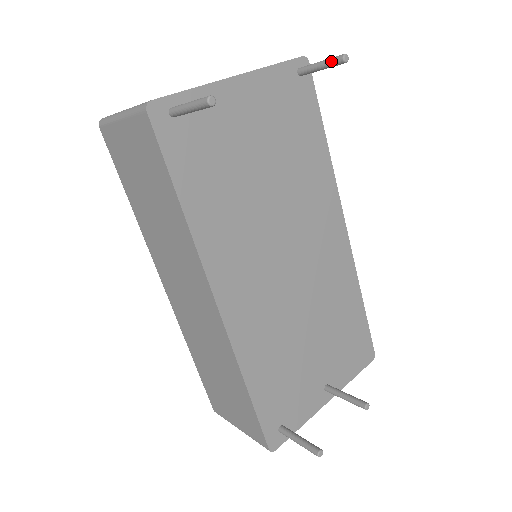
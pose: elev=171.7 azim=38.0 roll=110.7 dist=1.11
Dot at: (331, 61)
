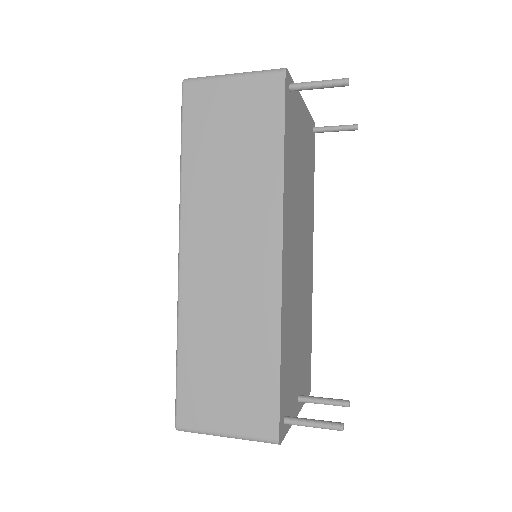
Dot at: (347, 126)
